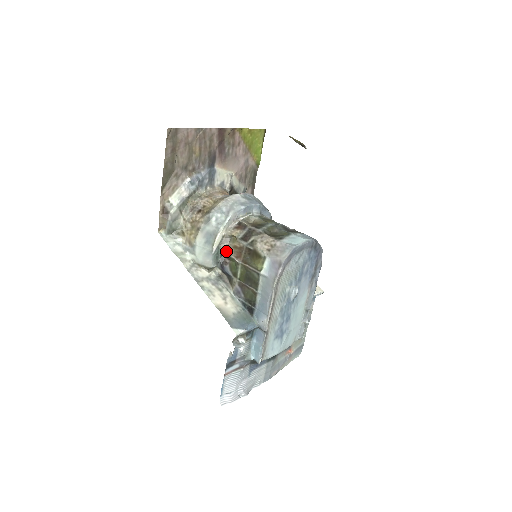
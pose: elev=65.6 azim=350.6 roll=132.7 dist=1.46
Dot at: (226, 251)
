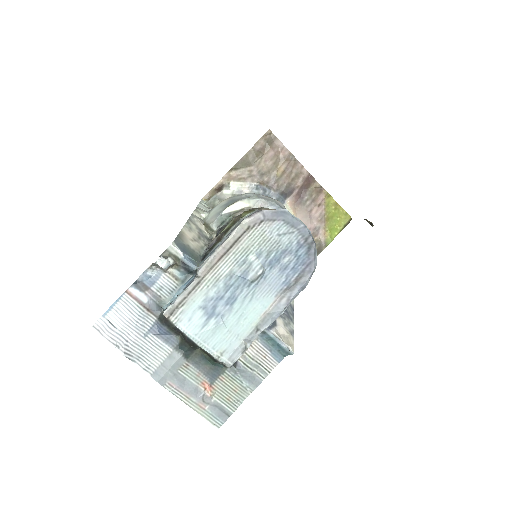
Dot at: occluded
